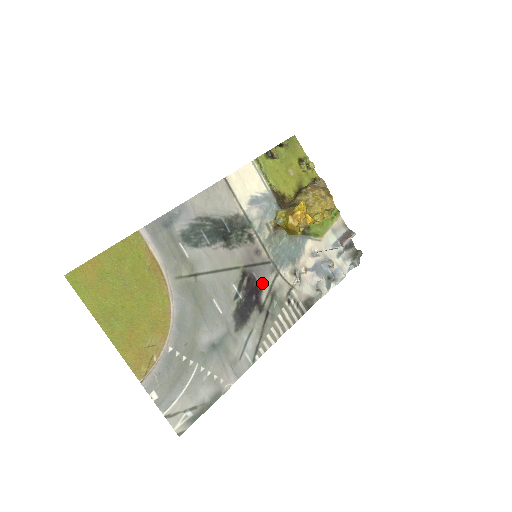
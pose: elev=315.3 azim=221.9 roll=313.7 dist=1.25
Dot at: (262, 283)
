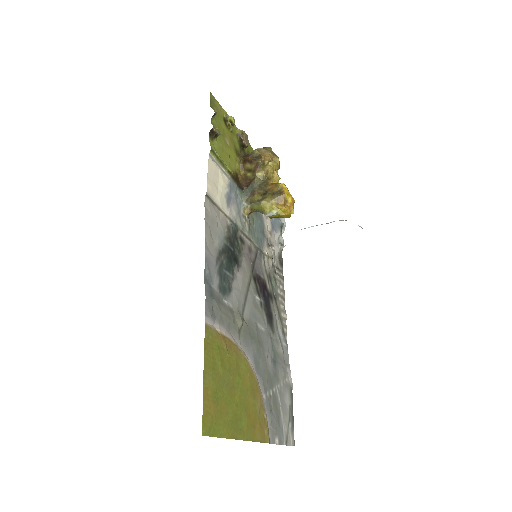
Dot at: (263, 275)
